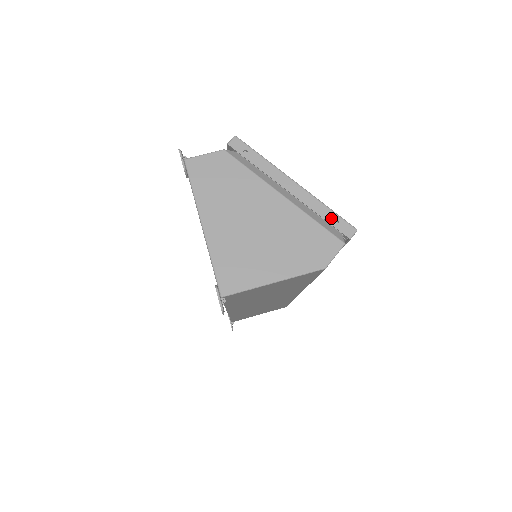
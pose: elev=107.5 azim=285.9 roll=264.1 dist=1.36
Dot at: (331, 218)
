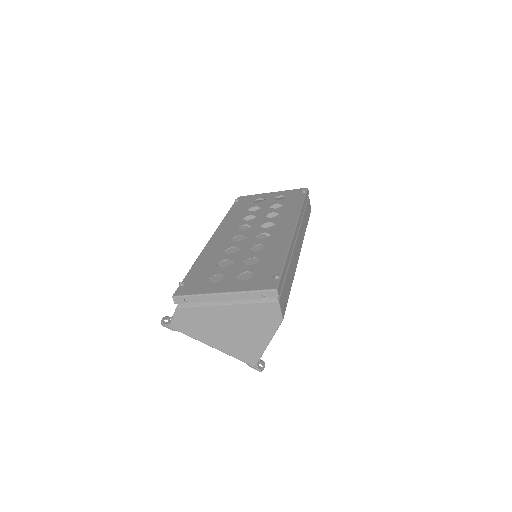
Dot at: (258, 296)
